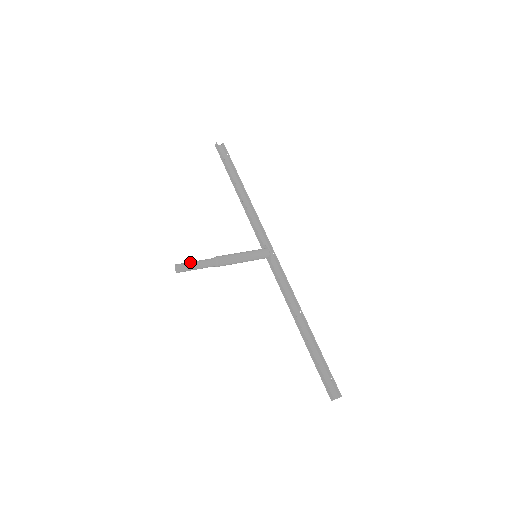
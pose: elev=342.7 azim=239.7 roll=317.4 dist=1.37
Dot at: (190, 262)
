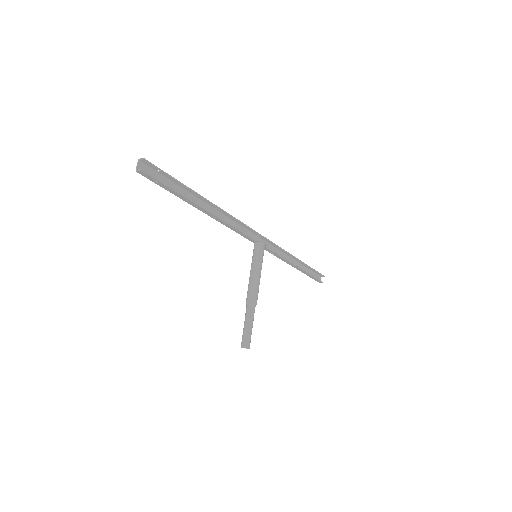
Dot at: (249, 333)
